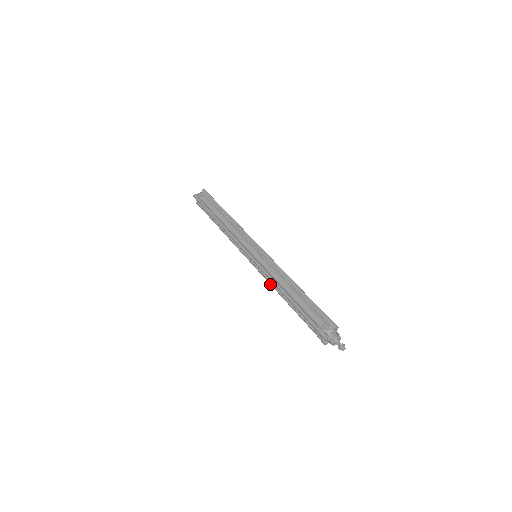
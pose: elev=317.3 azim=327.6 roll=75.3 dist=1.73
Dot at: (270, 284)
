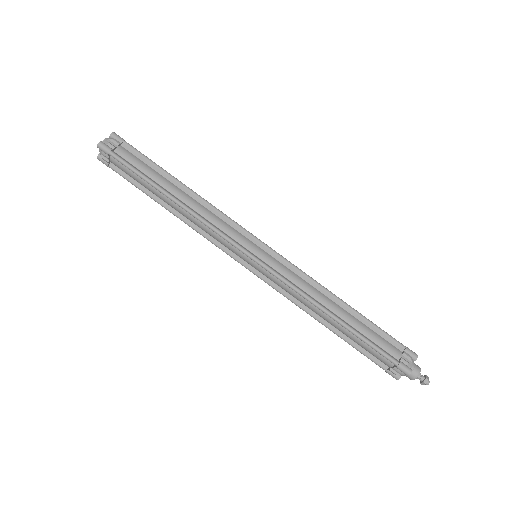
Dot at: occluded
